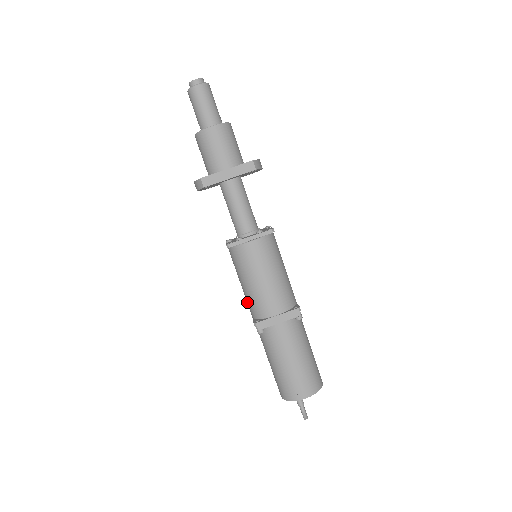
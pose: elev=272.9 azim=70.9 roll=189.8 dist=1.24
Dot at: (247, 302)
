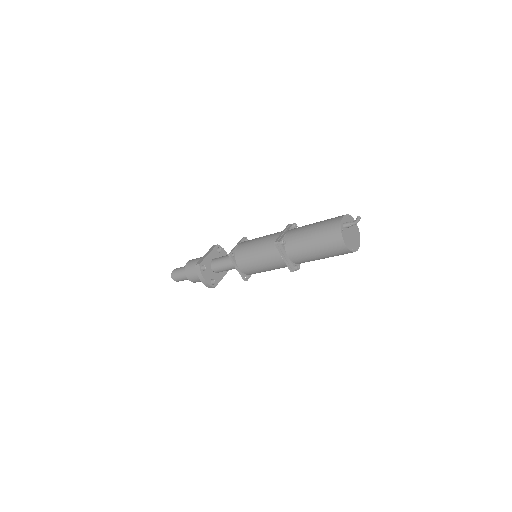
Dot at: (270, 258)
